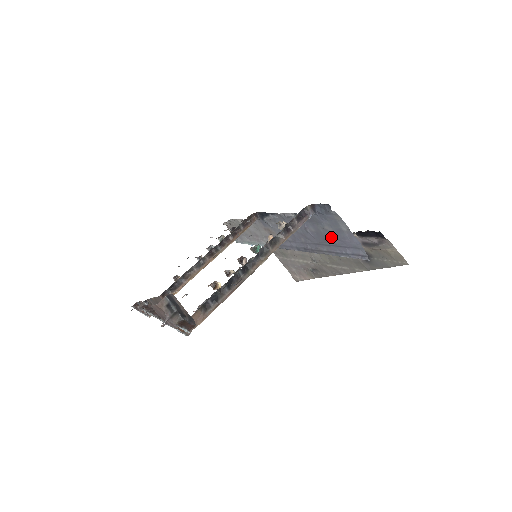
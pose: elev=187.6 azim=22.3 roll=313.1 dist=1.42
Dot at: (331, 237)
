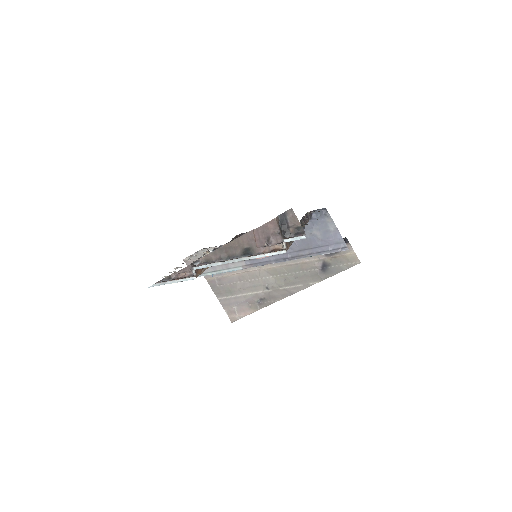
Dot at: (316, 240)
